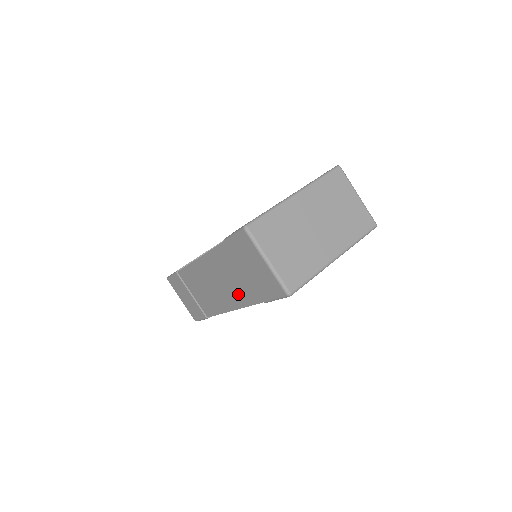
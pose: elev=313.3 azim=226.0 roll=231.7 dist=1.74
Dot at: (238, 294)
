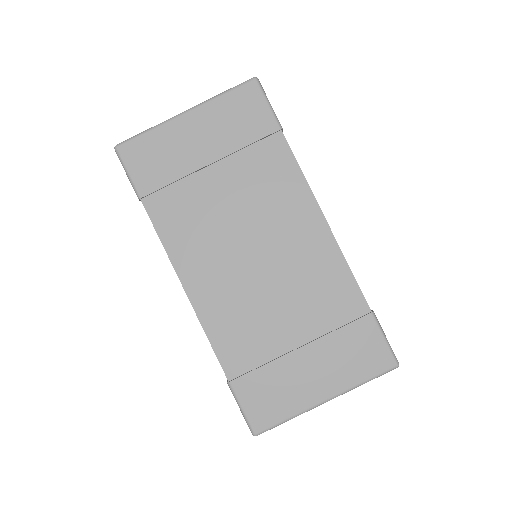
Dot at: occluded
